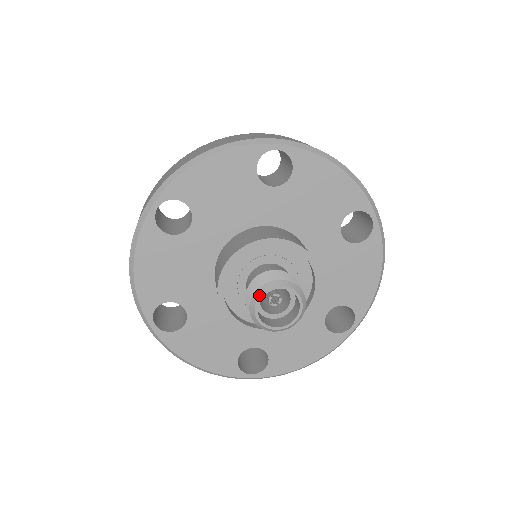
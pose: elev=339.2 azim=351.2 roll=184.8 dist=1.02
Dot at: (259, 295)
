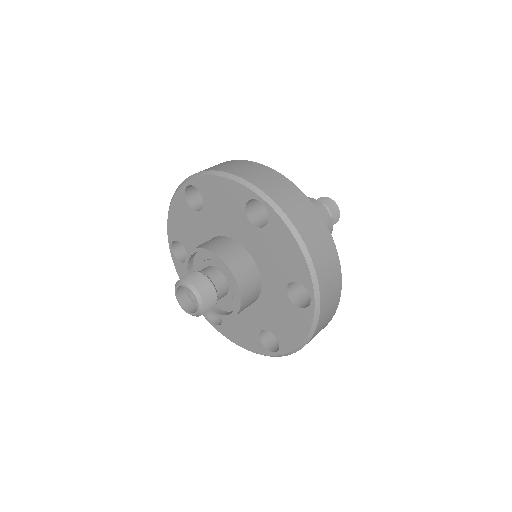
Dot at: (175, 293)
